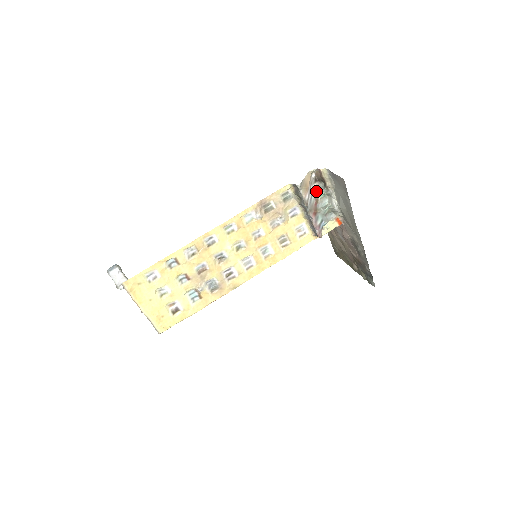
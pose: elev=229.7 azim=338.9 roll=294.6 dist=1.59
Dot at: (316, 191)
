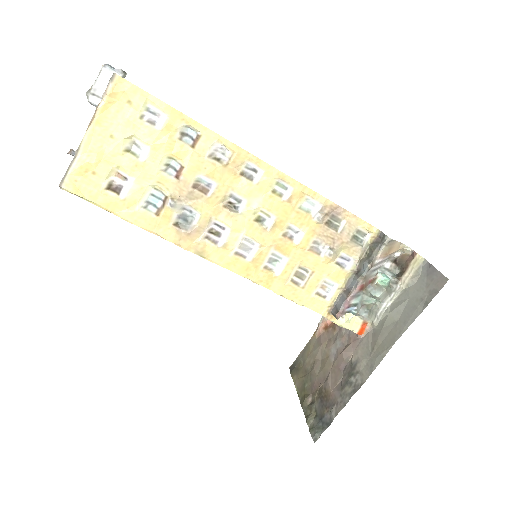
Dot at: (385, 270)
